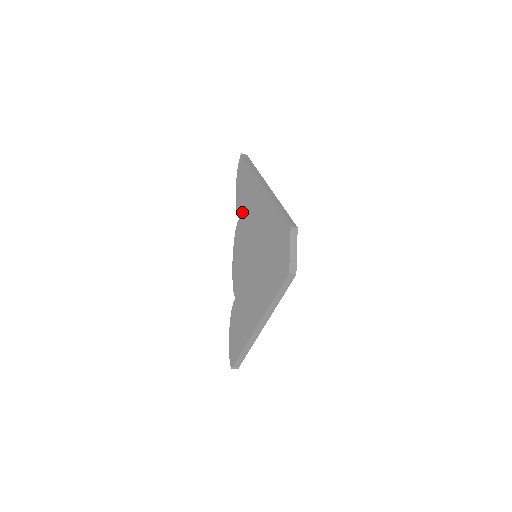
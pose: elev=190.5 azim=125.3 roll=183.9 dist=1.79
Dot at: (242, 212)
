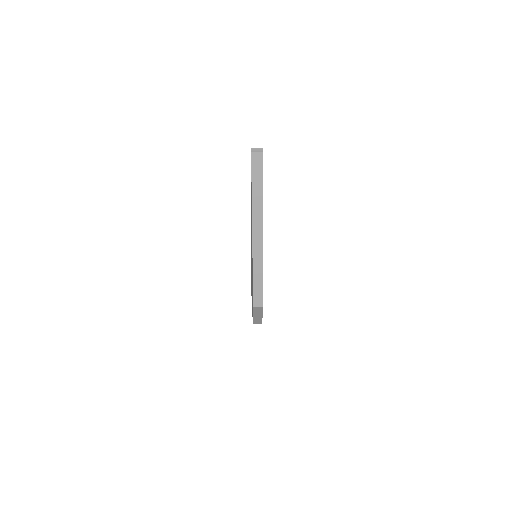
Dot at: occluded
